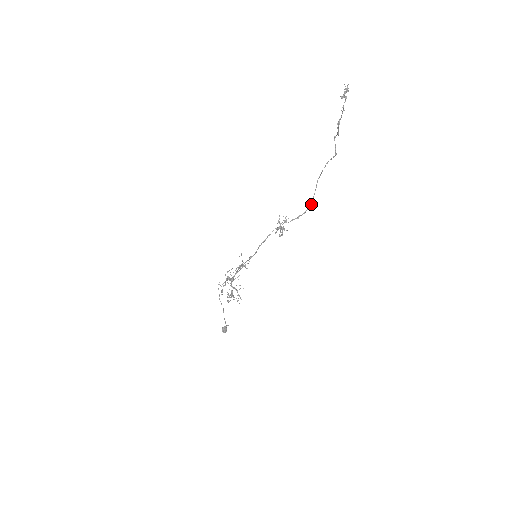
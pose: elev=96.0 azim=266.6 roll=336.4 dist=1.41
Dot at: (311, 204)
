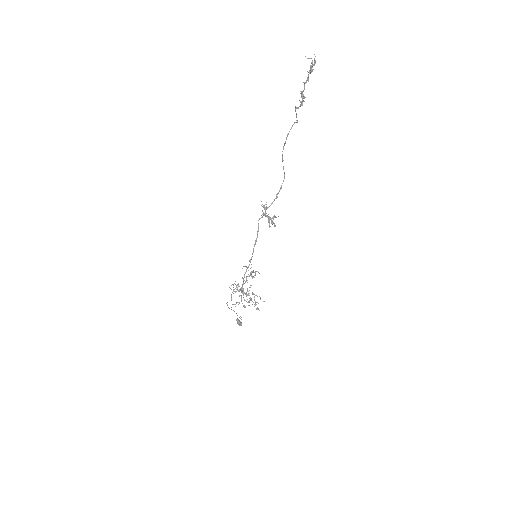
Dot at: (284, 178)
